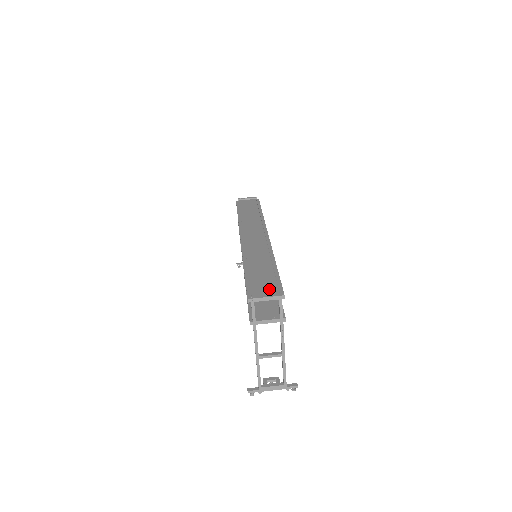
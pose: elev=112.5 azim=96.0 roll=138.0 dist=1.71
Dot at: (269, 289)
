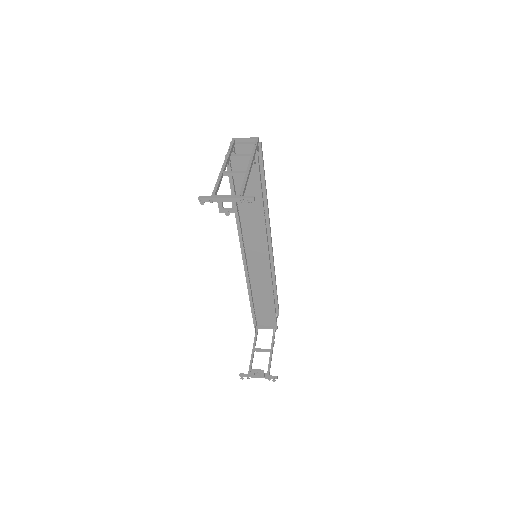
Dot at: occluded
